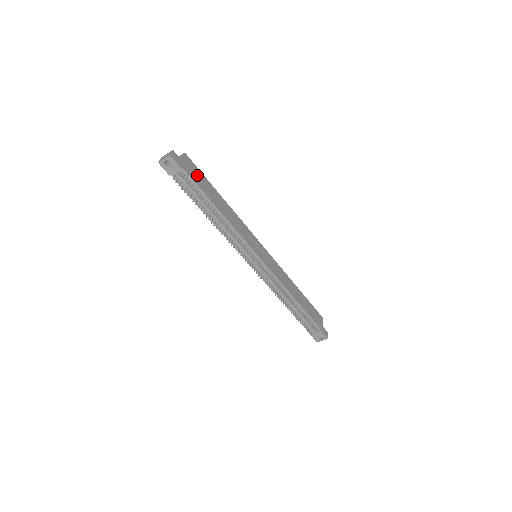
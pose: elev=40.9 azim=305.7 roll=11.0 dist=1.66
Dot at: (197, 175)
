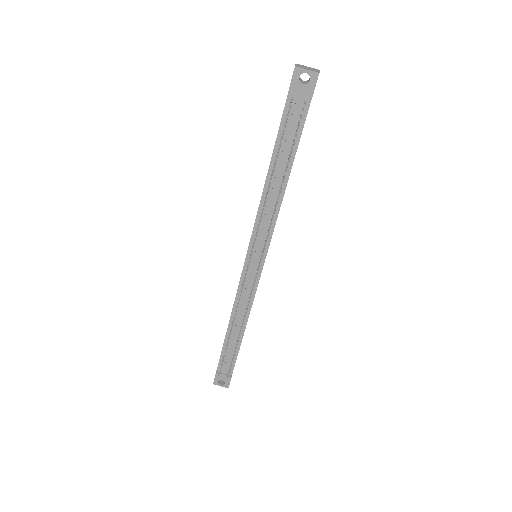
Dot at: occluded
